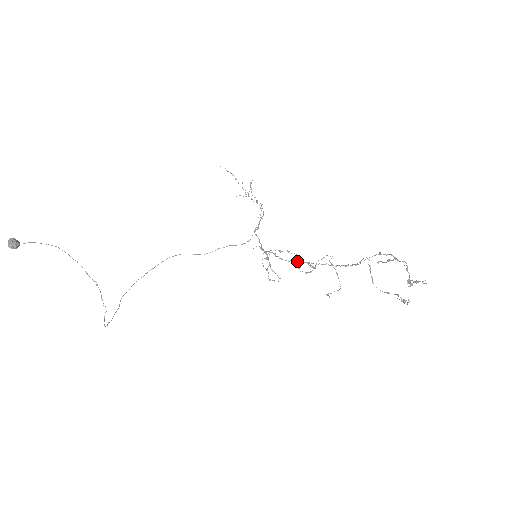
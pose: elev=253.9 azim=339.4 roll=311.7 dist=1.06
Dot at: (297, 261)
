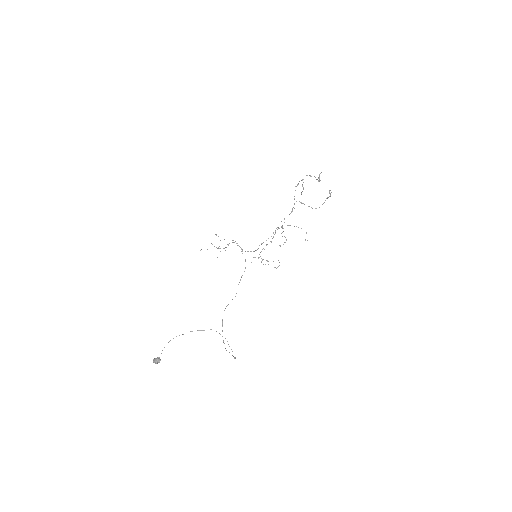
Dot at: (273, 233)
